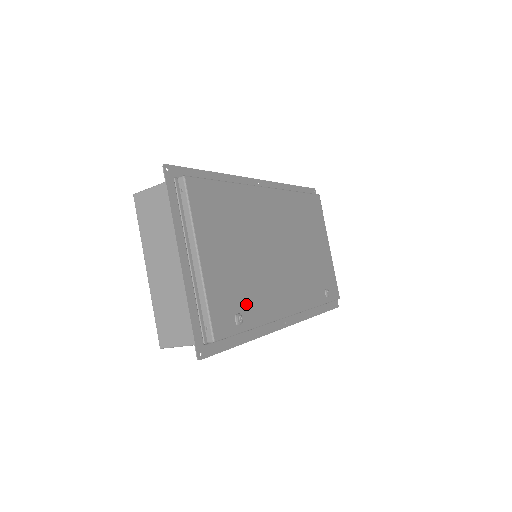
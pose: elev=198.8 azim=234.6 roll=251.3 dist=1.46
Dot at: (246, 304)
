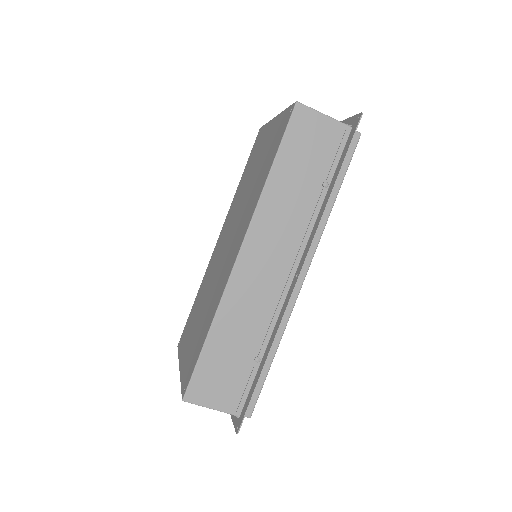
Dot at: occluded
